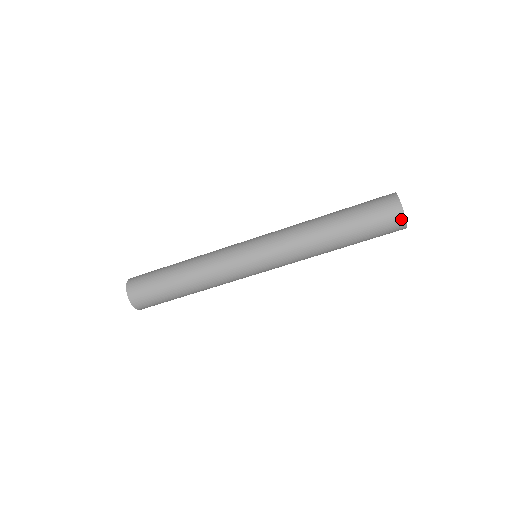
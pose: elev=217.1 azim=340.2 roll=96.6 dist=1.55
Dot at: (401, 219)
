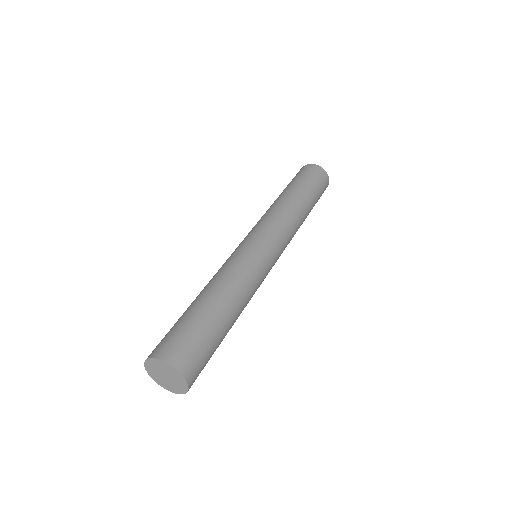
Dot at: (326, 175)
